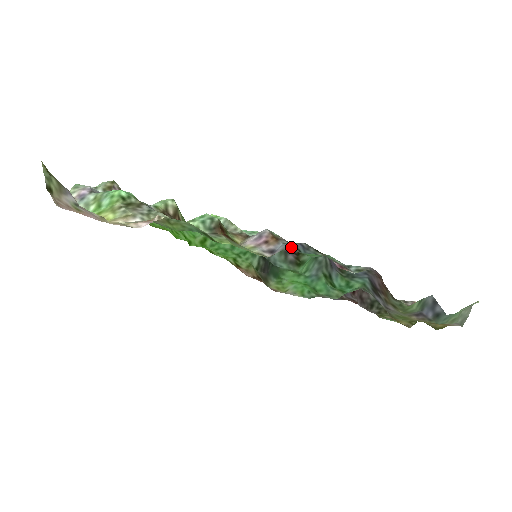
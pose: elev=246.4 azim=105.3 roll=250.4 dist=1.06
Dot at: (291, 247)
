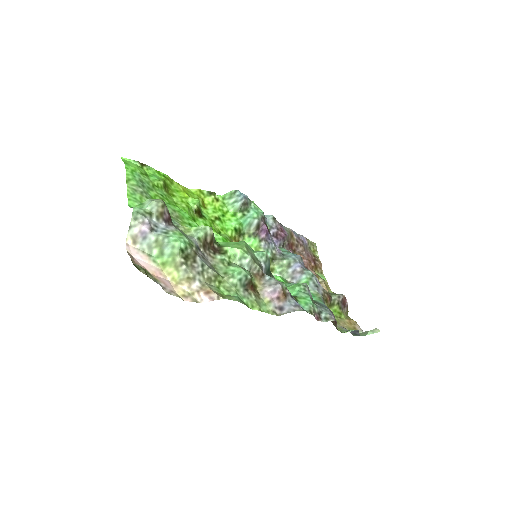
Dot at: occluded
